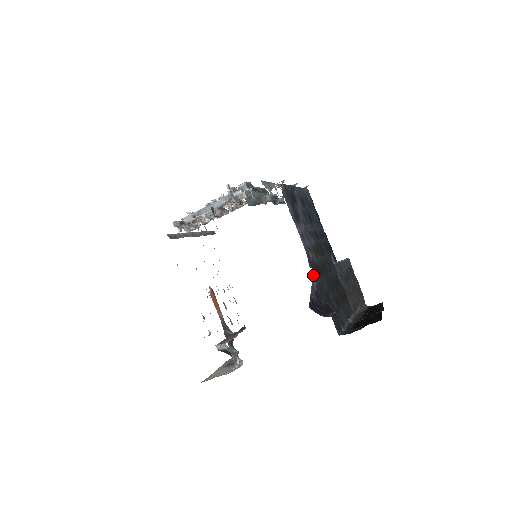
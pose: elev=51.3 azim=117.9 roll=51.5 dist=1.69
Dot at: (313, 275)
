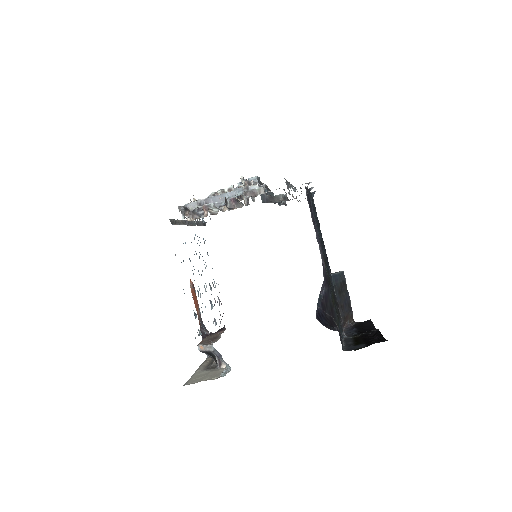
Dot at: (322, 285)
